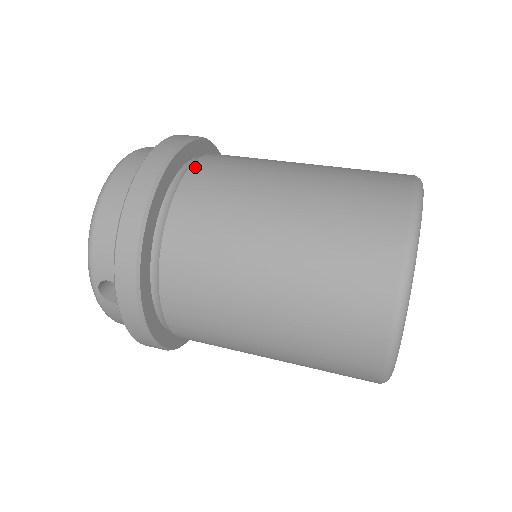
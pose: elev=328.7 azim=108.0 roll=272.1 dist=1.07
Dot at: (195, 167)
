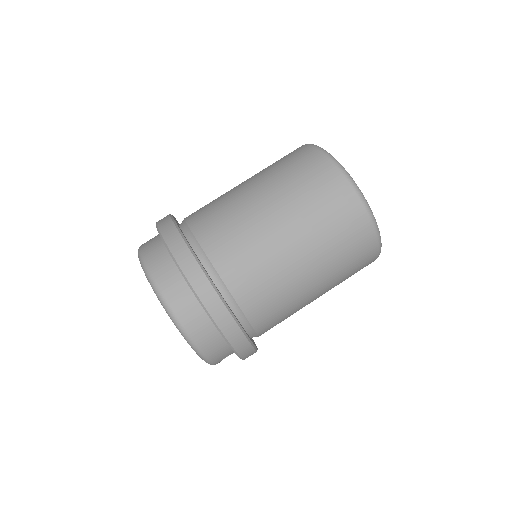
Dot at: (224, 276)
